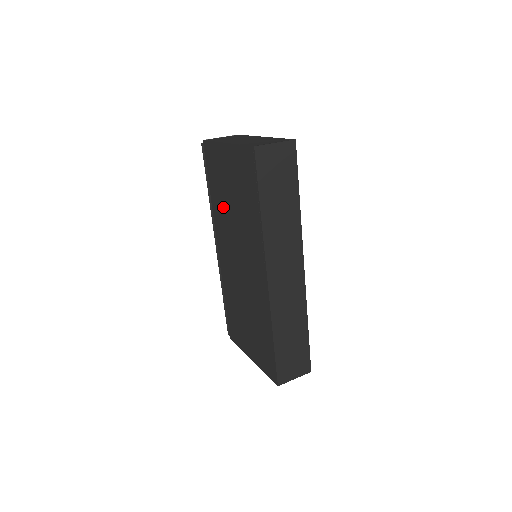
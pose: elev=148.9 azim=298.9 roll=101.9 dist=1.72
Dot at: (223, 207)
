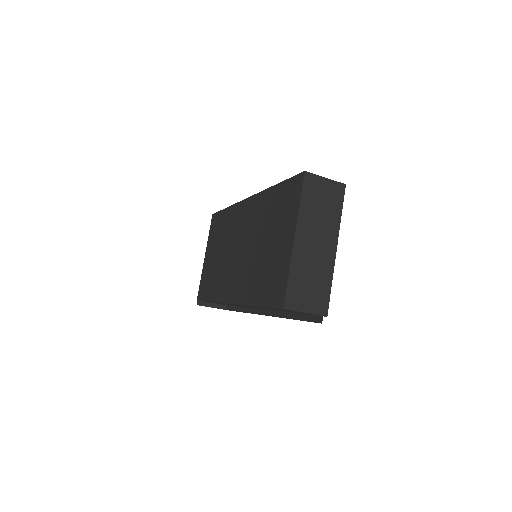
Dot at: (218, 275)
